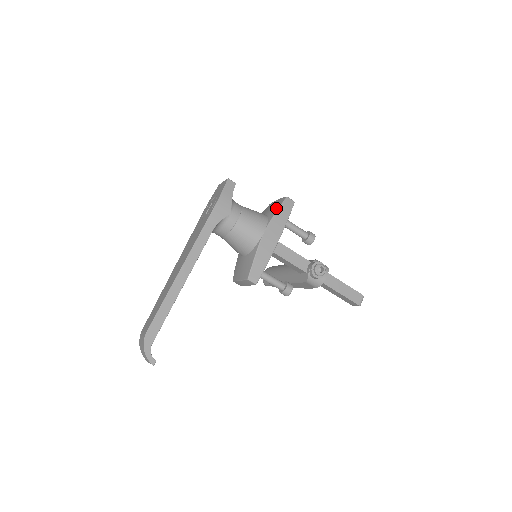
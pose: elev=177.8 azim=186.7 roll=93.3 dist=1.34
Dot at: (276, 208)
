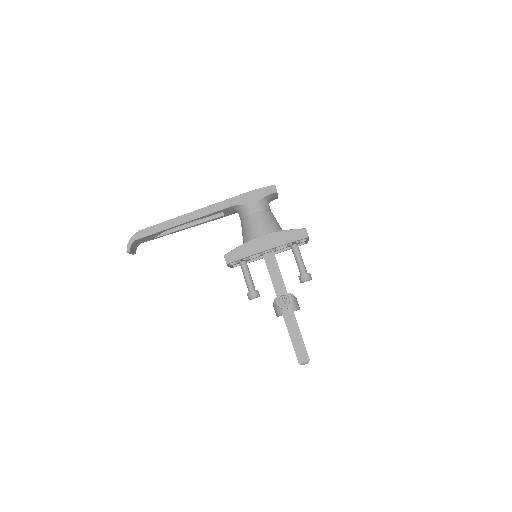
Dot at: (290, 229)
